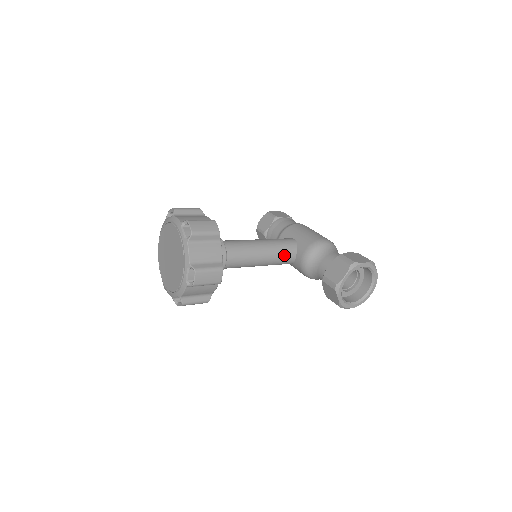
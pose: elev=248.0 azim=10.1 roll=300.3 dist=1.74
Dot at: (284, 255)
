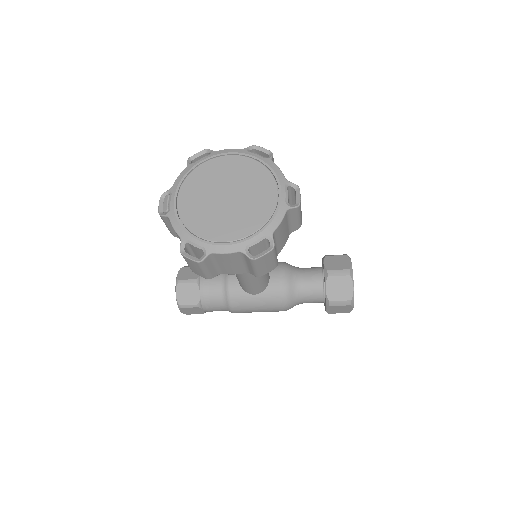
Dot at: occluded
